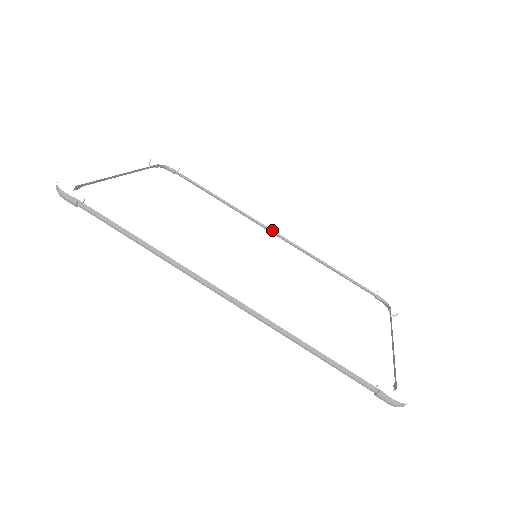
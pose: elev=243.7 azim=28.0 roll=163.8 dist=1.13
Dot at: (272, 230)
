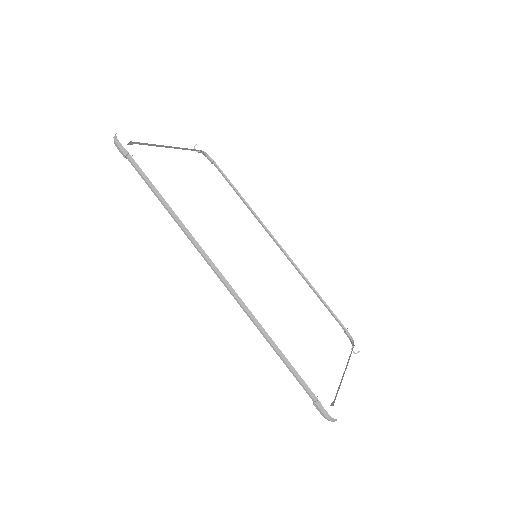
Dot at: (277, 241)
